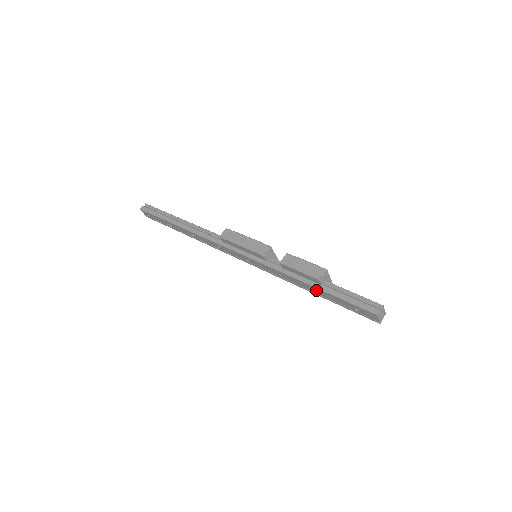
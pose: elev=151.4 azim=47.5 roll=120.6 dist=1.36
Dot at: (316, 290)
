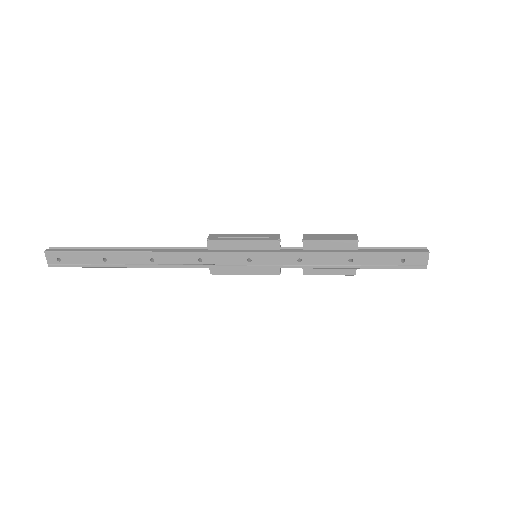
Dot at: (352, 258)
